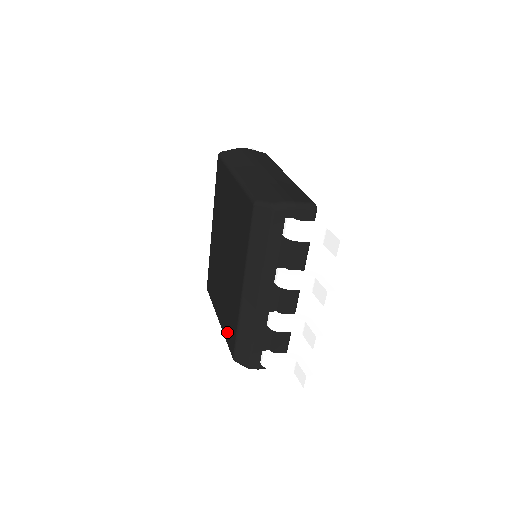
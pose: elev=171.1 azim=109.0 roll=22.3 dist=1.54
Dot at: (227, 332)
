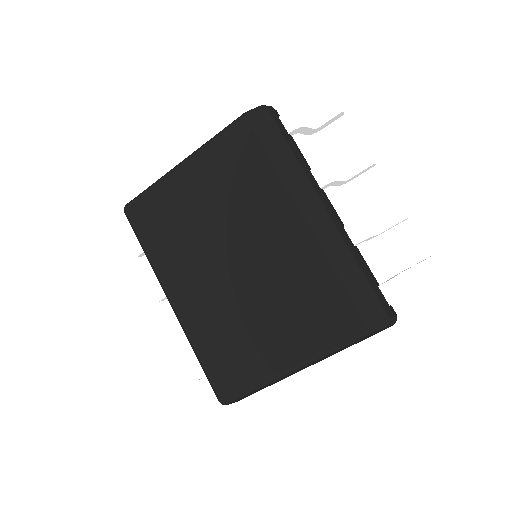
Dot at: (324, 330)
